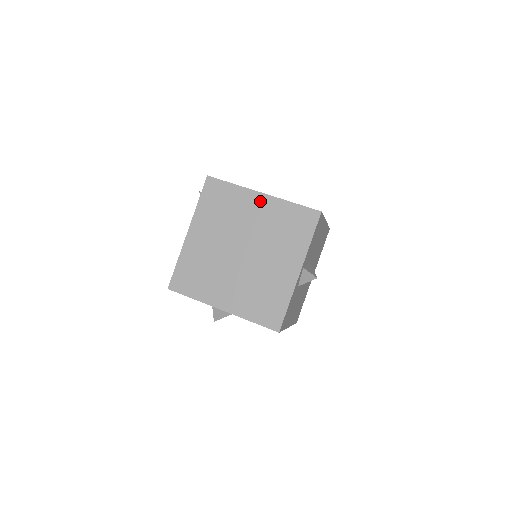
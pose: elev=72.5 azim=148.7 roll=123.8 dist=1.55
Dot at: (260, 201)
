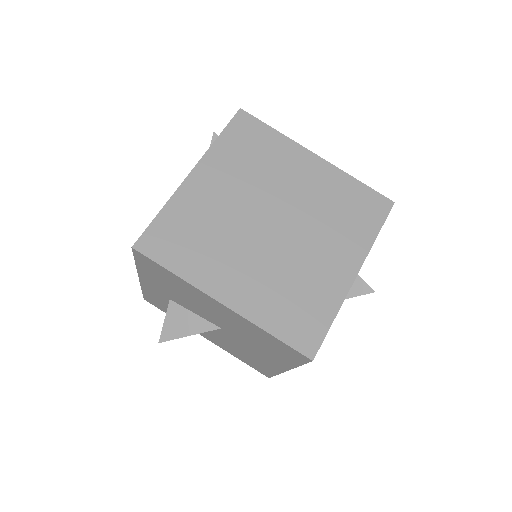
Dot at: (312, 164)
